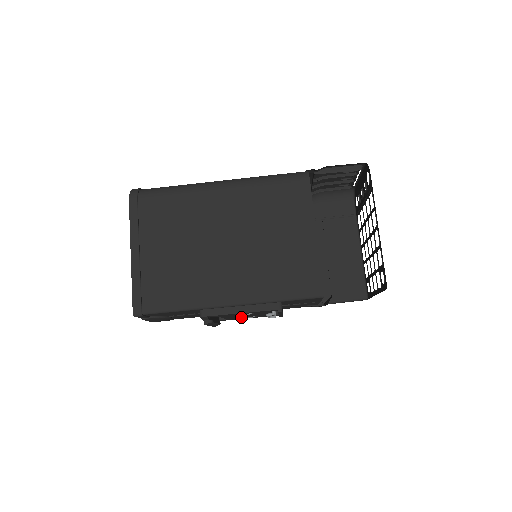
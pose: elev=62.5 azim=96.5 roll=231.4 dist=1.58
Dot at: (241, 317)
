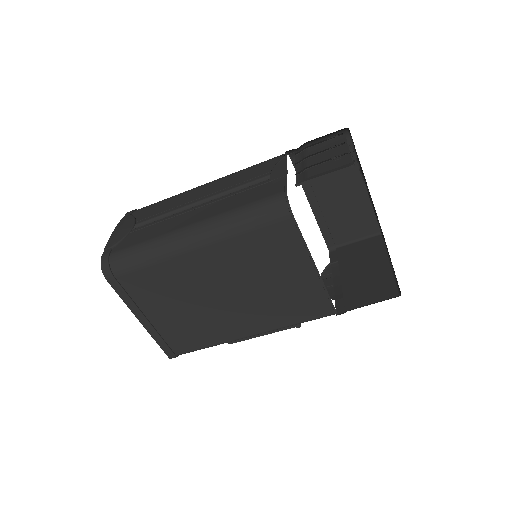
Dot at: occluded
